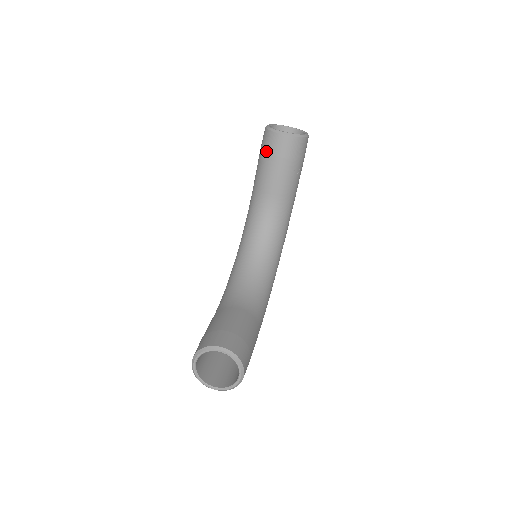
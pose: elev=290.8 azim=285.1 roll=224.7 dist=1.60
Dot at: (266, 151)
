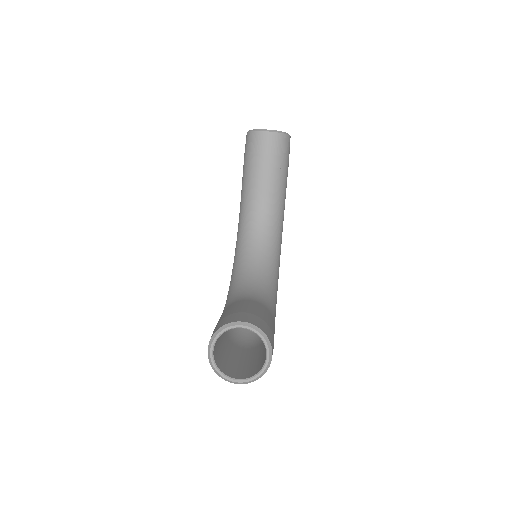
Dot at: (251, 152)
